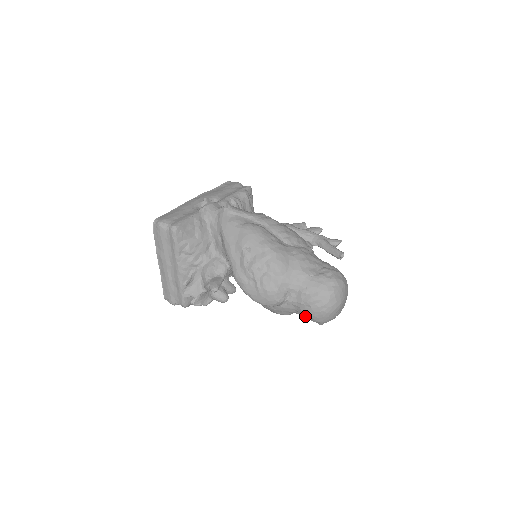
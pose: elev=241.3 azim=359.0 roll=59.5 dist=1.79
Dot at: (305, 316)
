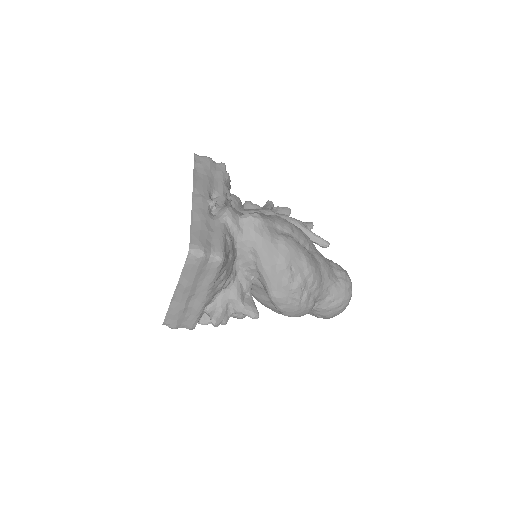
Dot at: (320, 317)
